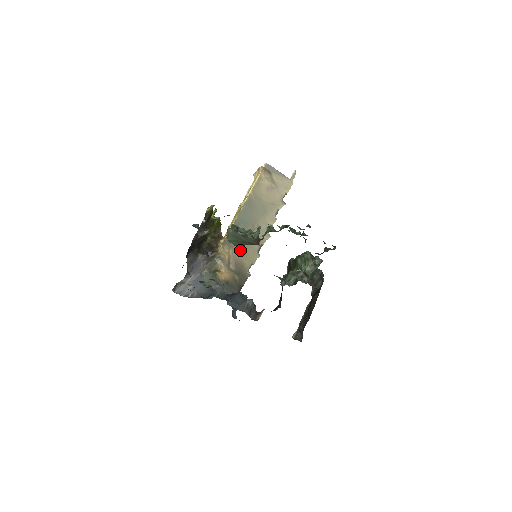
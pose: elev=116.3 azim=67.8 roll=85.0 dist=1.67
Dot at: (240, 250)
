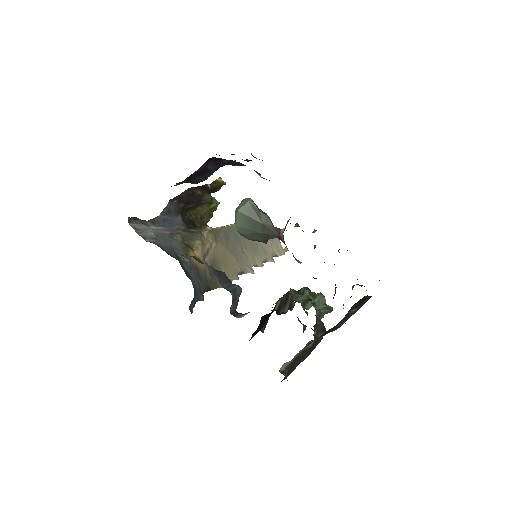
Dot at: (223, 254)
